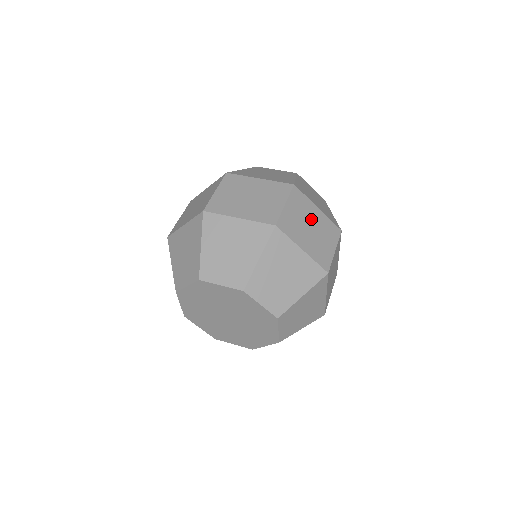
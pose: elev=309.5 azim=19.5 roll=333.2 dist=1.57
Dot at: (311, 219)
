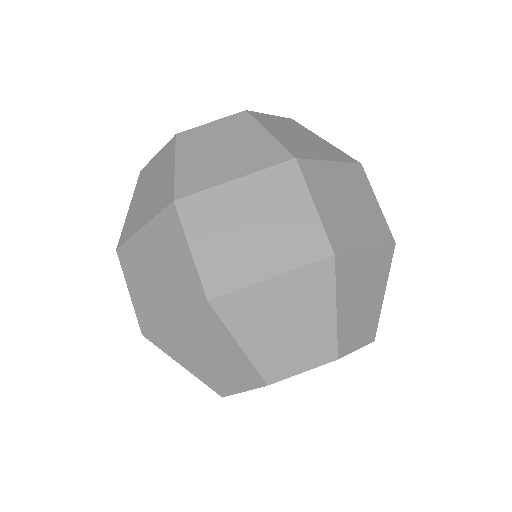
Dot at: (340, 189)
